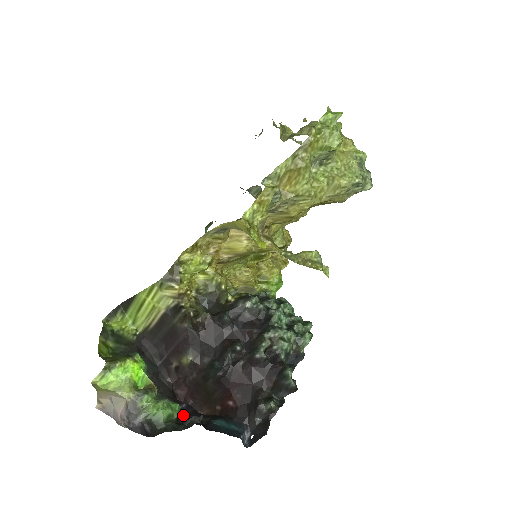
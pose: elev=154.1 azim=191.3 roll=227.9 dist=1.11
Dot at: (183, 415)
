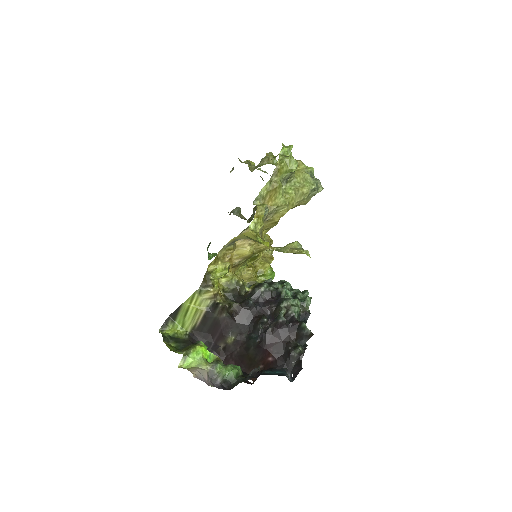
Dot at: occluded
